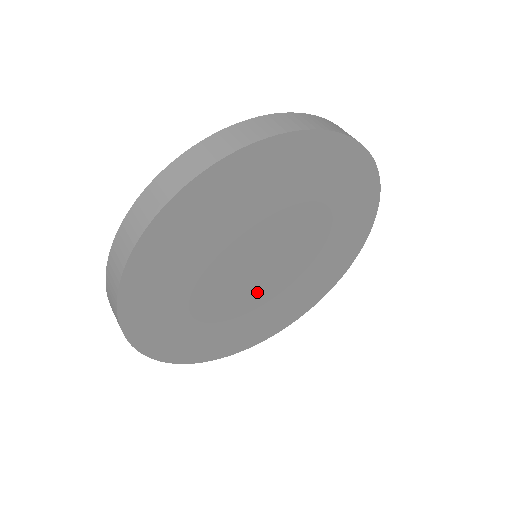
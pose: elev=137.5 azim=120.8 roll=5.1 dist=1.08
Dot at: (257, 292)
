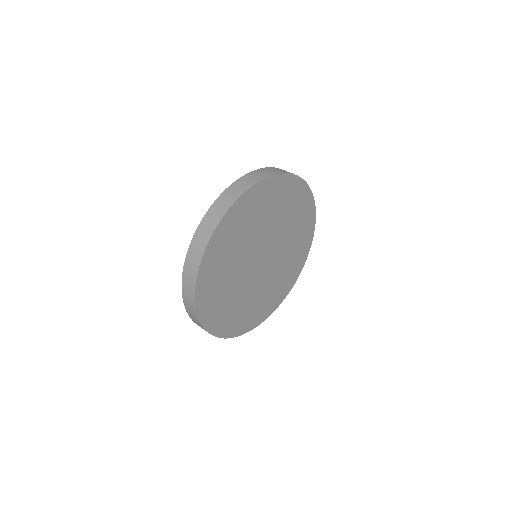
Dot at: (269, 271)
